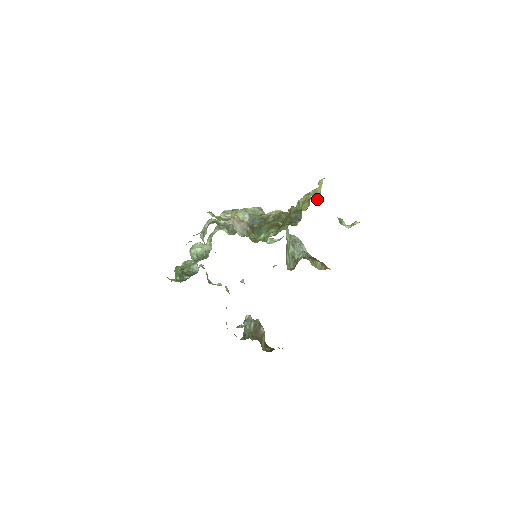
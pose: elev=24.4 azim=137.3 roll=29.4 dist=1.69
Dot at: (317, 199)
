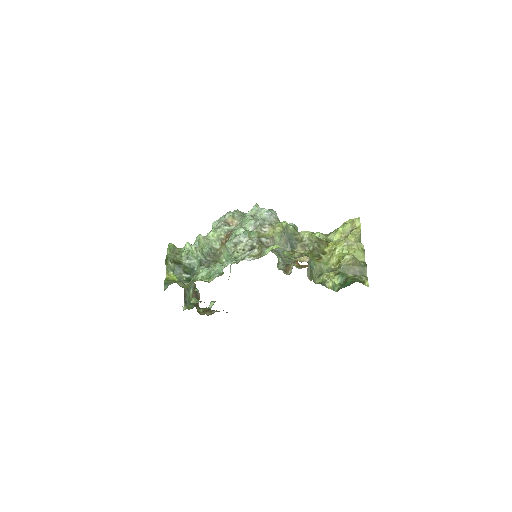
Dot at: occluded
